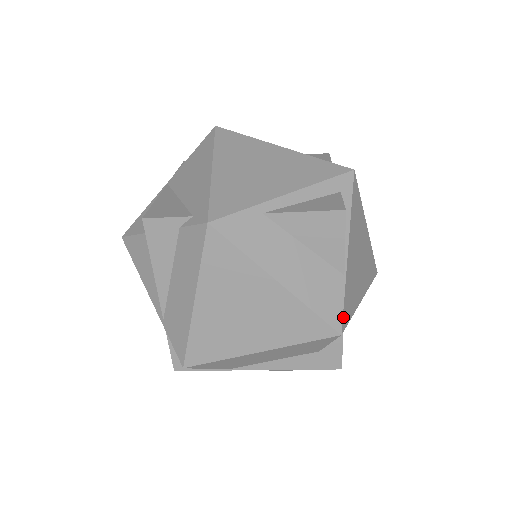
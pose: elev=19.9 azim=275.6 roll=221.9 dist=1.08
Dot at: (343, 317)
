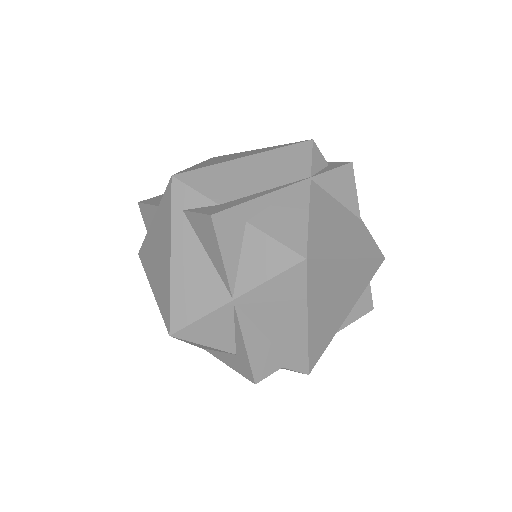
Dot at: occluded
